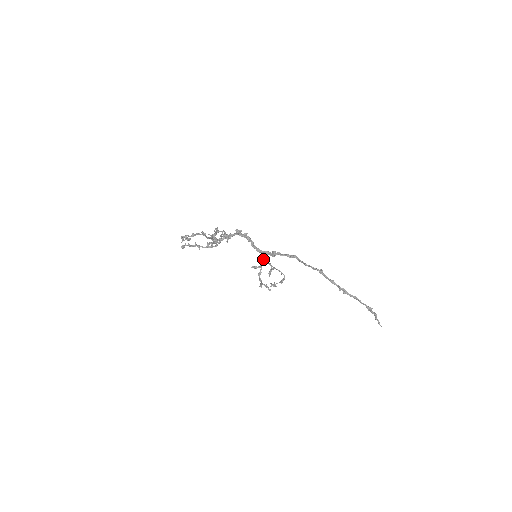
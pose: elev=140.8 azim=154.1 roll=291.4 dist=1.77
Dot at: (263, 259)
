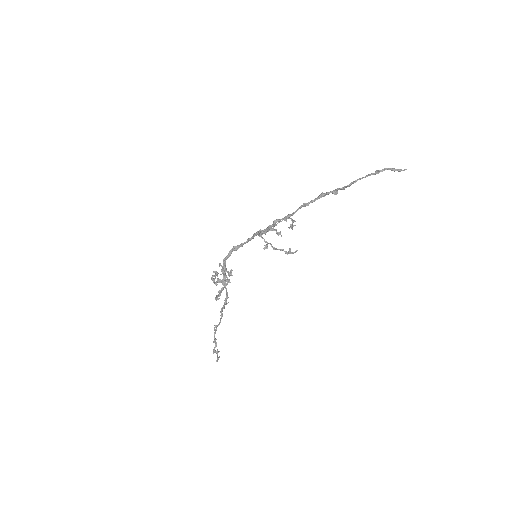
Dot at: occluded
